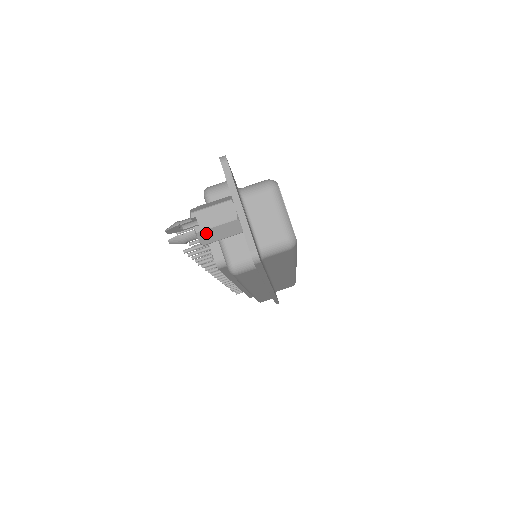
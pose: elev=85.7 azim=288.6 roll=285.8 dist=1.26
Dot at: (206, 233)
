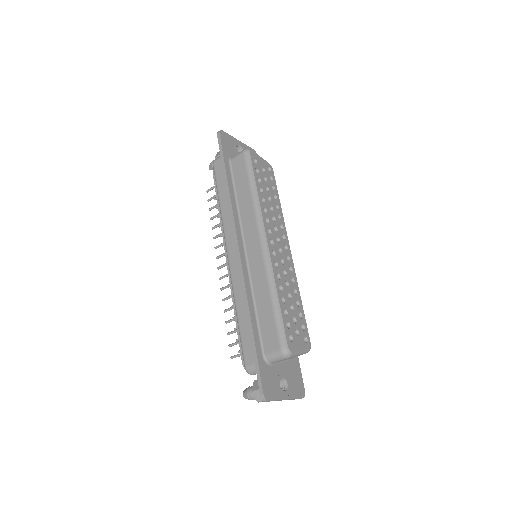
Dot at: occluded
